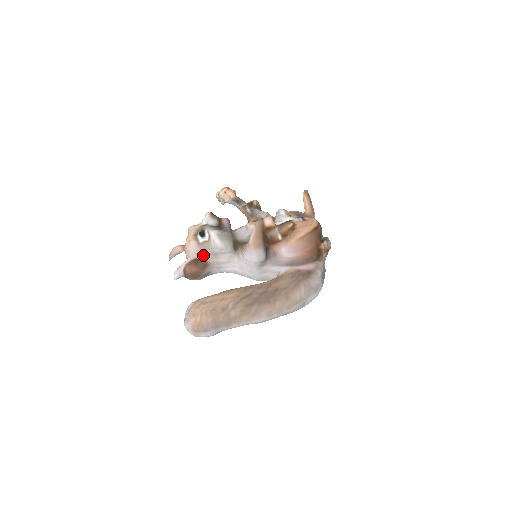
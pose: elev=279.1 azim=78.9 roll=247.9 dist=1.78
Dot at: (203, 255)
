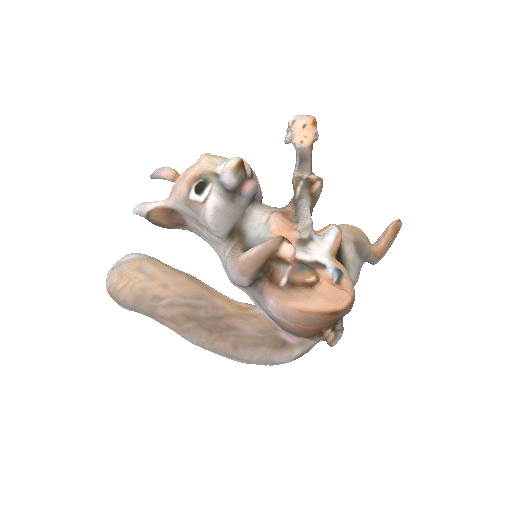
Dot at: (185, 212)
